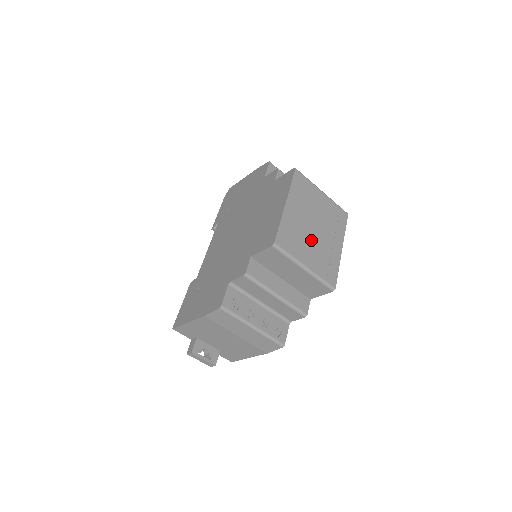
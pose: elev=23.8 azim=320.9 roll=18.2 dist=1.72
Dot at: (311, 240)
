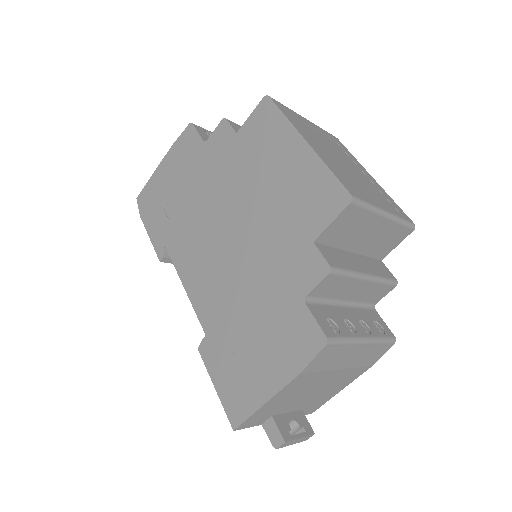
Dot at: (356, 178)
